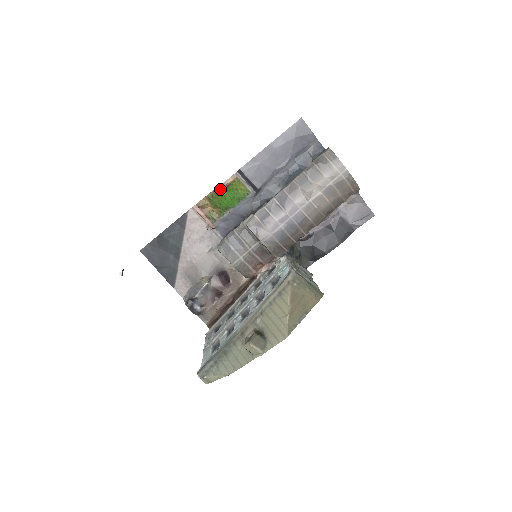
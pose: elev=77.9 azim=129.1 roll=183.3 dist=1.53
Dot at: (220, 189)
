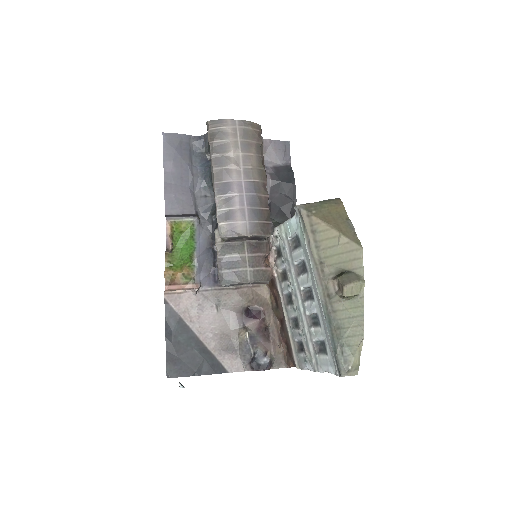
Dot at: (169, 244)
